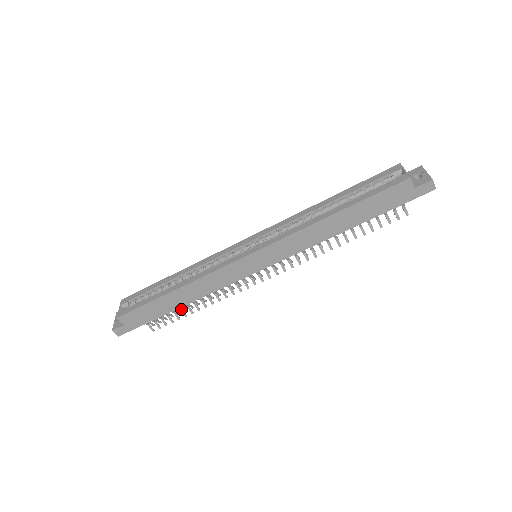
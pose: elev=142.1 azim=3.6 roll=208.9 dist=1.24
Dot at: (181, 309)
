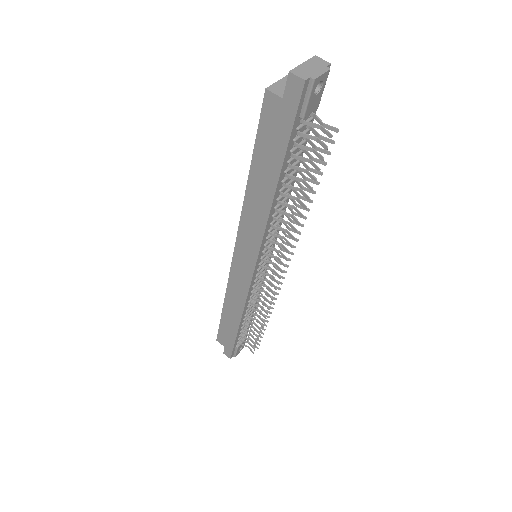
Dot at: (254, 328)
